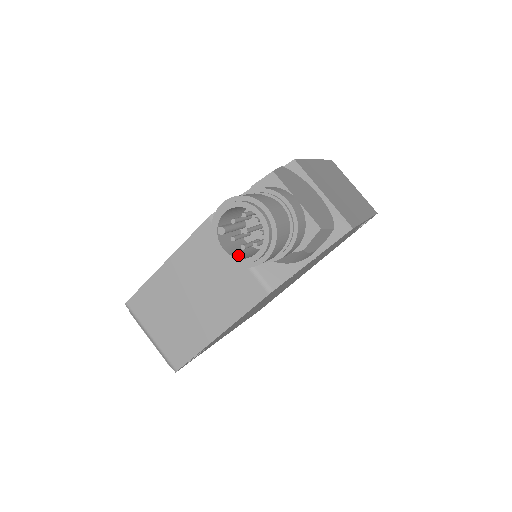
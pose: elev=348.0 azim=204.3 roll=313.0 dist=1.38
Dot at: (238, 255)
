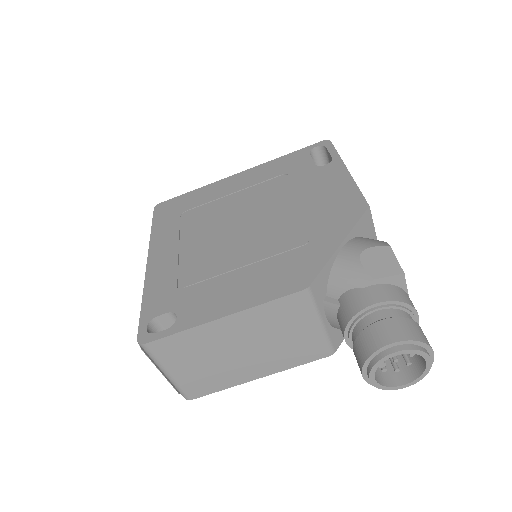
Dot at: (378, 377)
